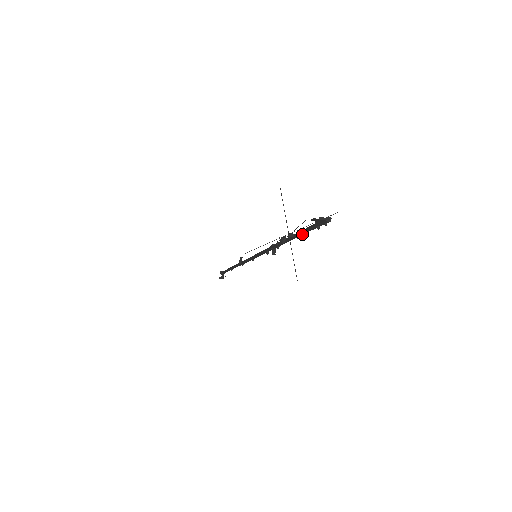
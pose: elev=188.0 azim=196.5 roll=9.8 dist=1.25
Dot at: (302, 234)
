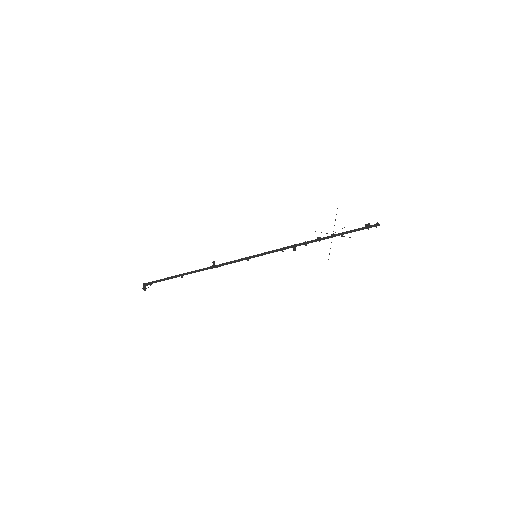
Dot at: occluded
